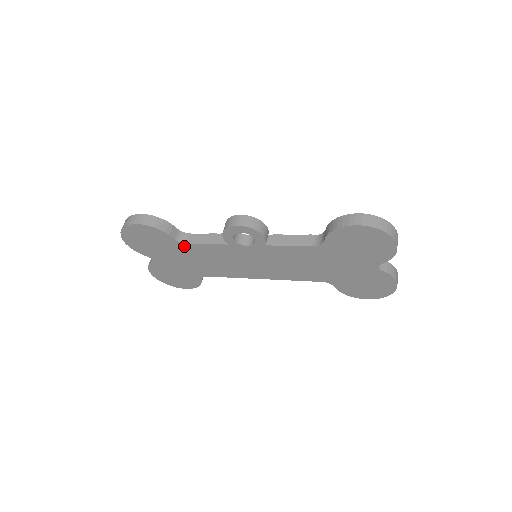
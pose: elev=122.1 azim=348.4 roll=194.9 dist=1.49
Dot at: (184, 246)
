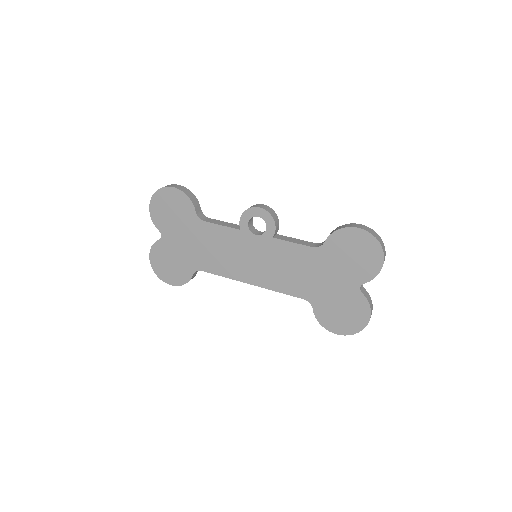
Dot at: (200, 224)
